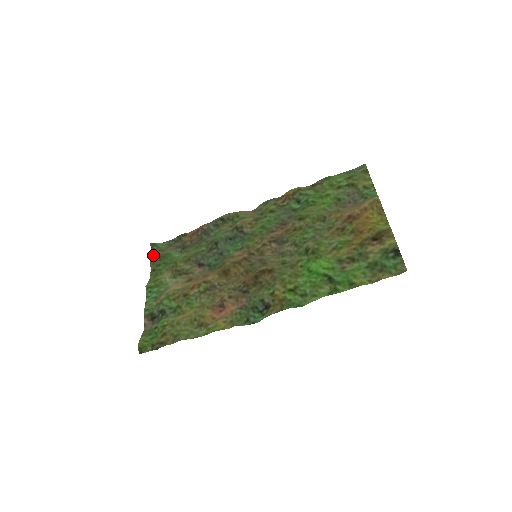
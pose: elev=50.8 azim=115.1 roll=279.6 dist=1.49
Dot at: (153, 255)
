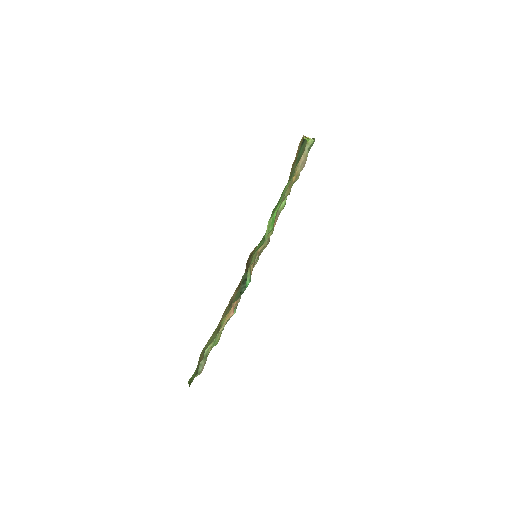
Dot at: occluded
